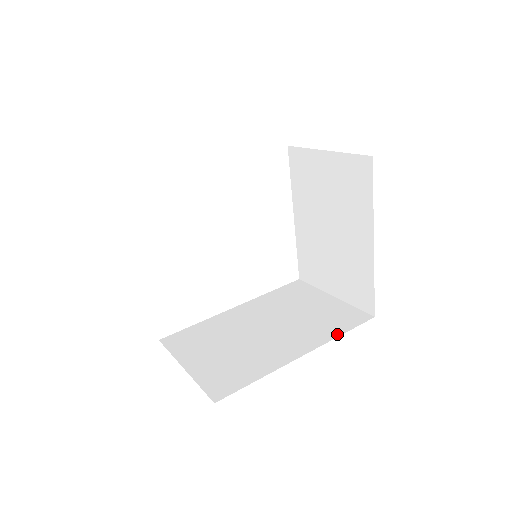
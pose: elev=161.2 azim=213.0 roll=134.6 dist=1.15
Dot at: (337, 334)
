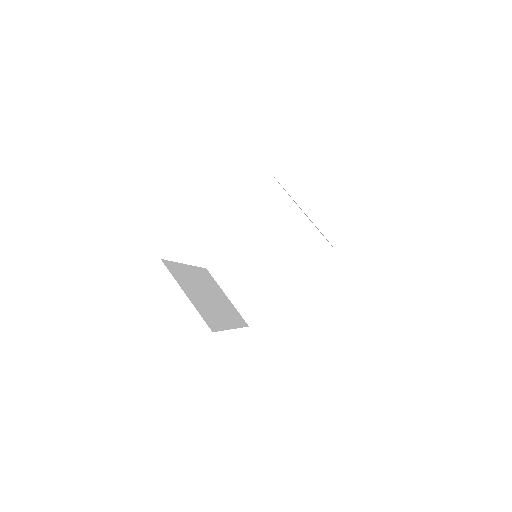
Dot at: (313, 271)
